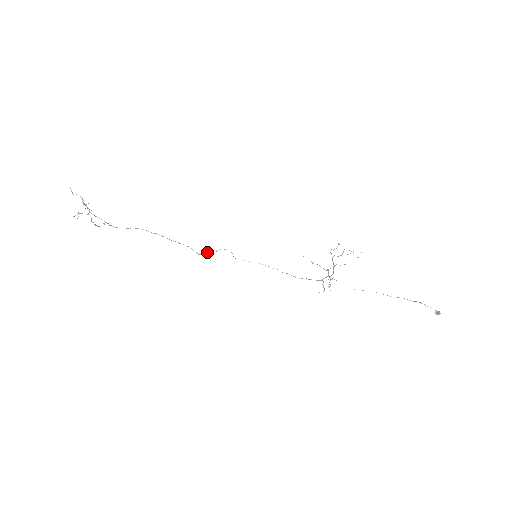
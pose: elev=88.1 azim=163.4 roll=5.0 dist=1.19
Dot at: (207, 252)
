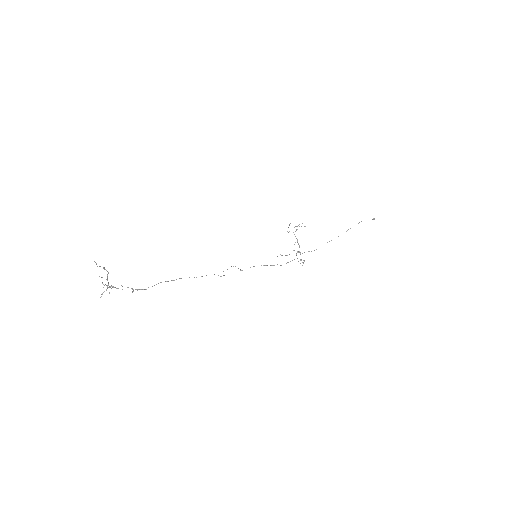
Dot at: occluded
